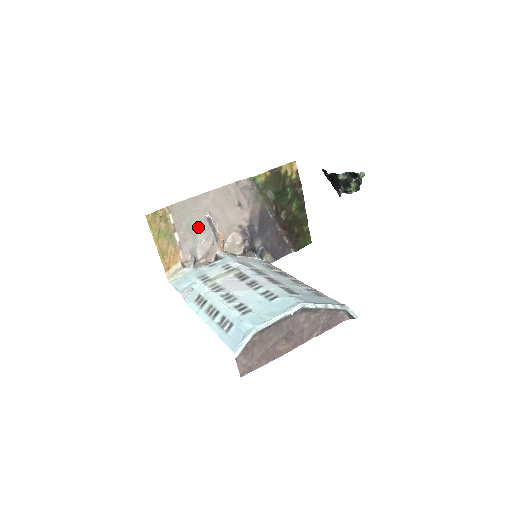
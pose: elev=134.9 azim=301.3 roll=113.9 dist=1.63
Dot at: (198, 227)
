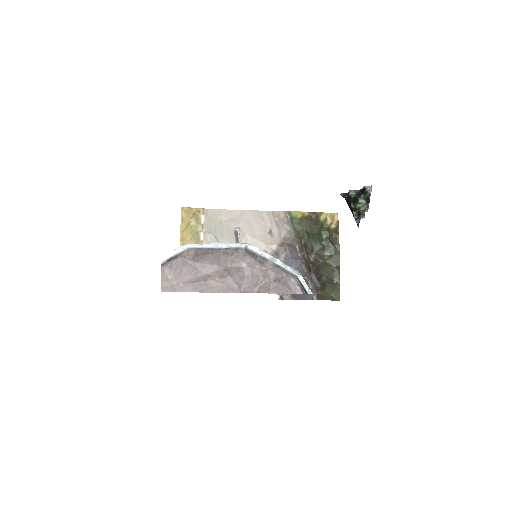
Dot at: (224, 236)
